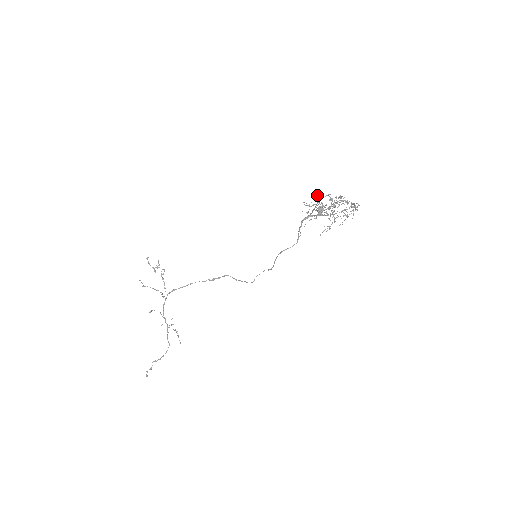
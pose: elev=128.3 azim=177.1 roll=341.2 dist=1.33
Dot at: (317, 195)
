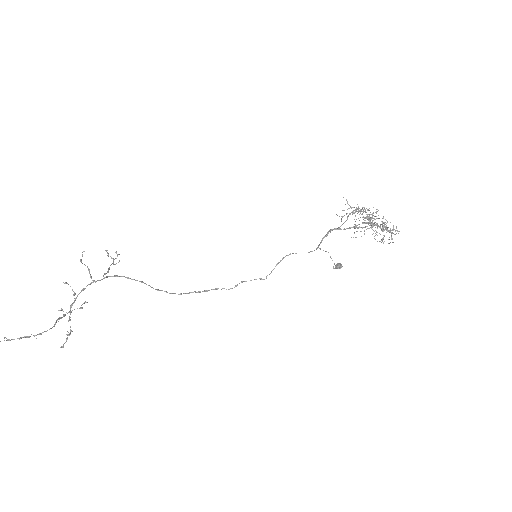
Dot at: occluded
